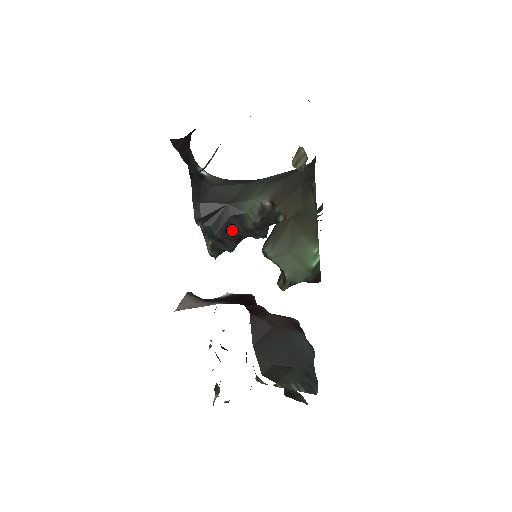
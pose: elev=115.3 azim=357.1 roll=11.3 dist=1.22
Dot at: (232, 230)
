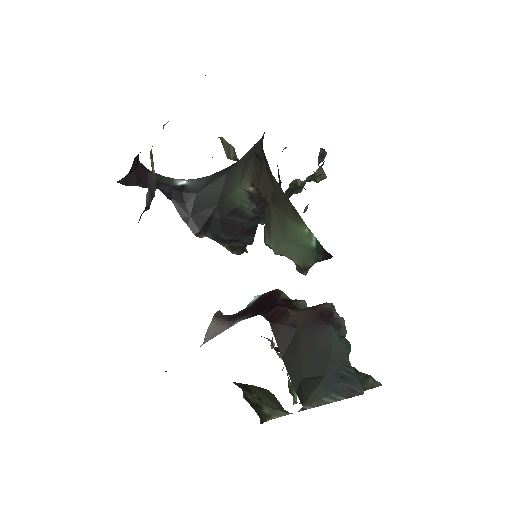
Dot at: (237, 226)
